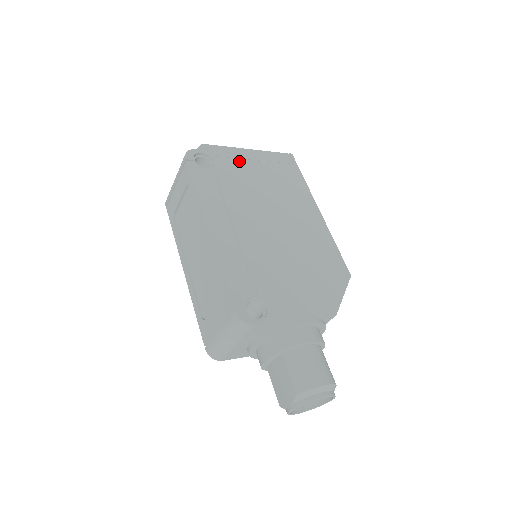
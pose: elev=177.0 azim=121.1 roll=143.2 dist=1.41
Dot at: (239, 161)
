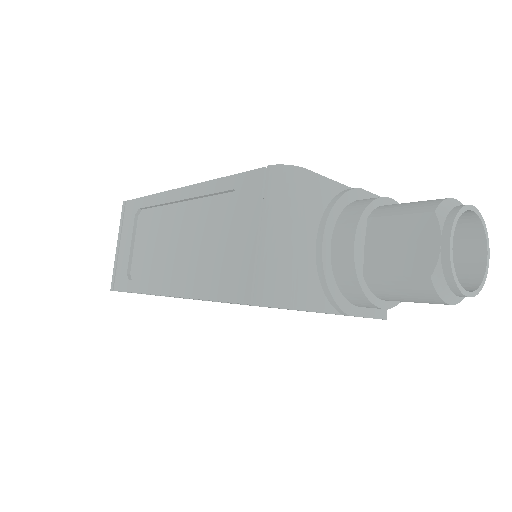
Dot at: occluded
